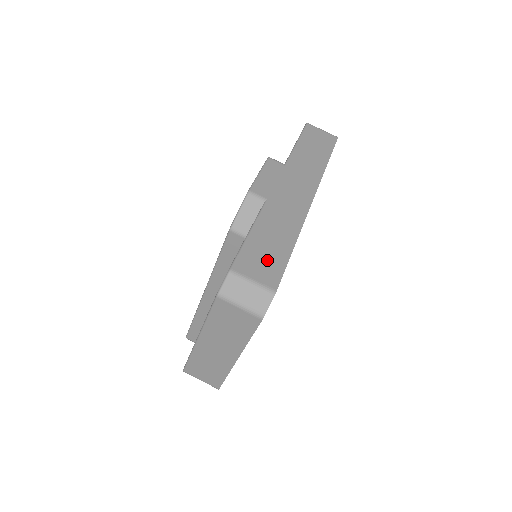
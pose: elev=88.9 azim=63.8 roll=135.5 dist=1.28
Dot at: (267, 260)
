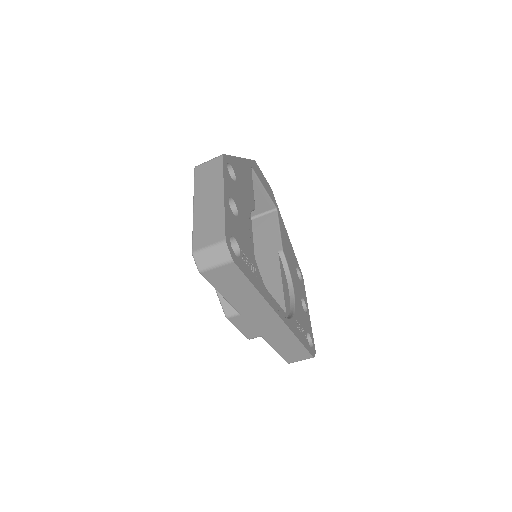
Dot at: (296, 353)
